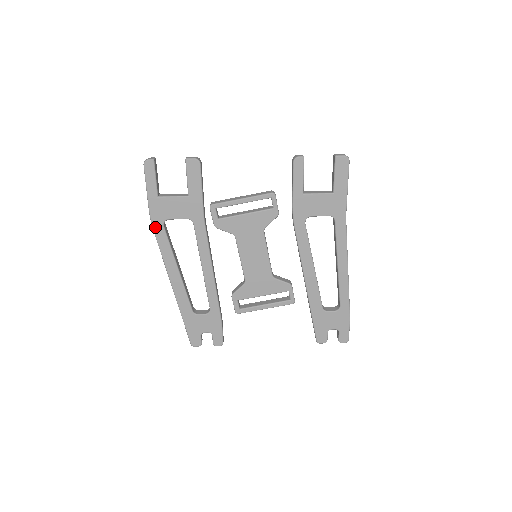
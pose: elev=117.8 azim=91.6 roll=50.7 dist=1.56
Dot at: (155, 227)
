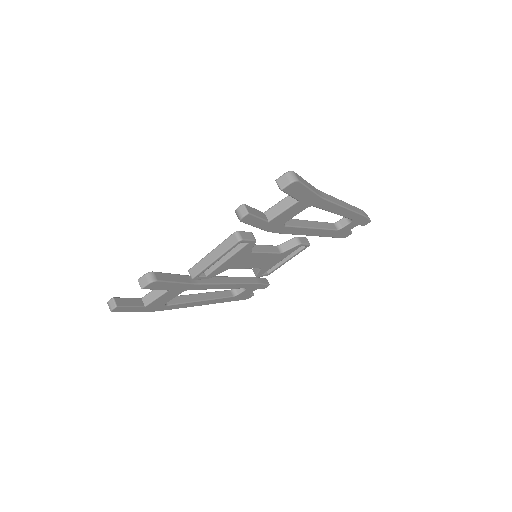
Dot at: (161, 310)
